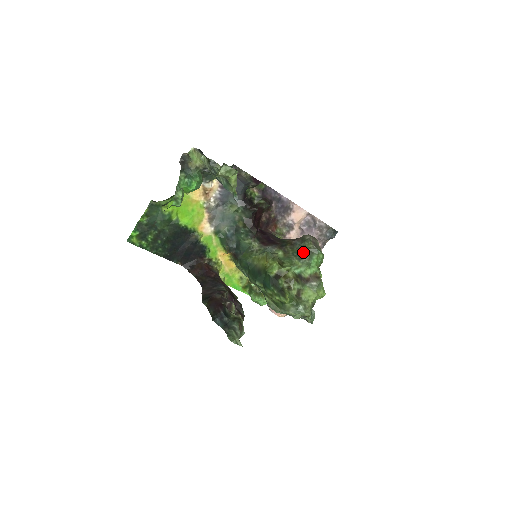
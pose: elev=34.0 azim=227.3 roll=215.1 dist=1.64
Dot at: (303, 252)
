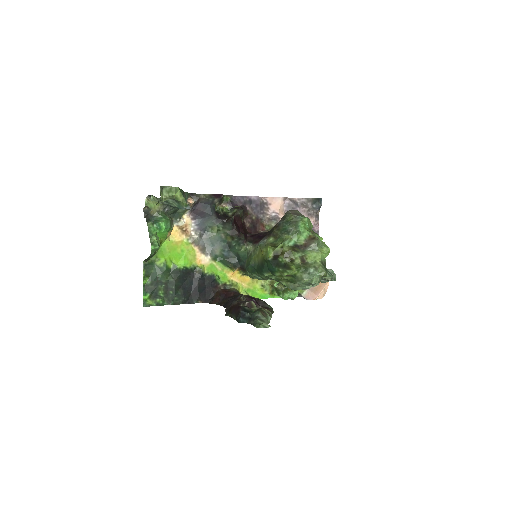
Dot at: (288, 226)
